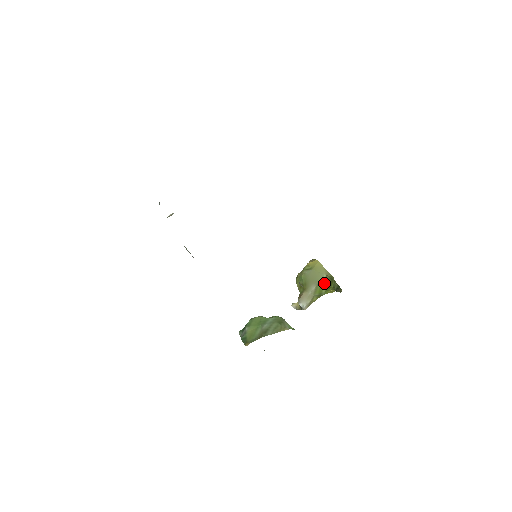
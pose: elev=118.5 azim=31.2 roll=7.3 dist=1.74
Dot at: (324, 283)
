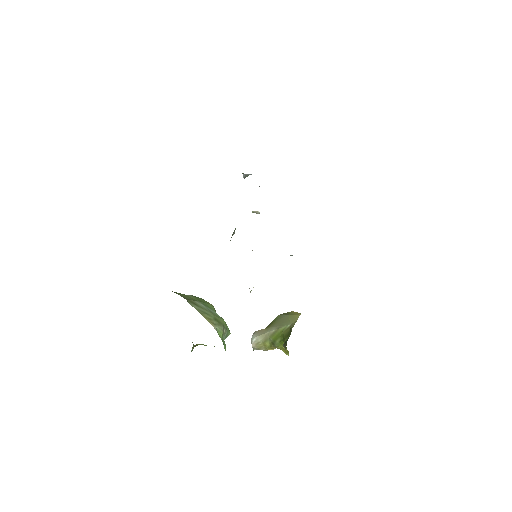
Dot at: (284, 332)
